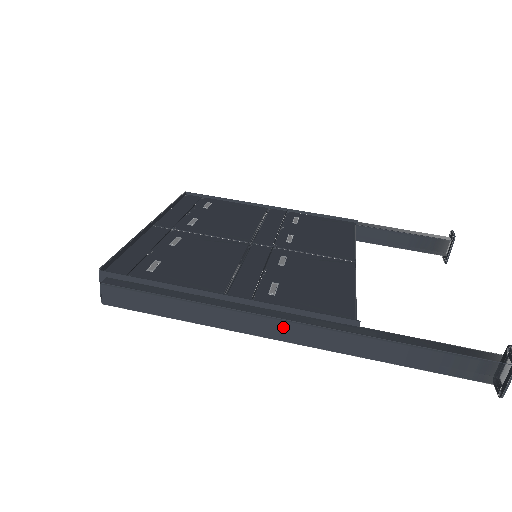
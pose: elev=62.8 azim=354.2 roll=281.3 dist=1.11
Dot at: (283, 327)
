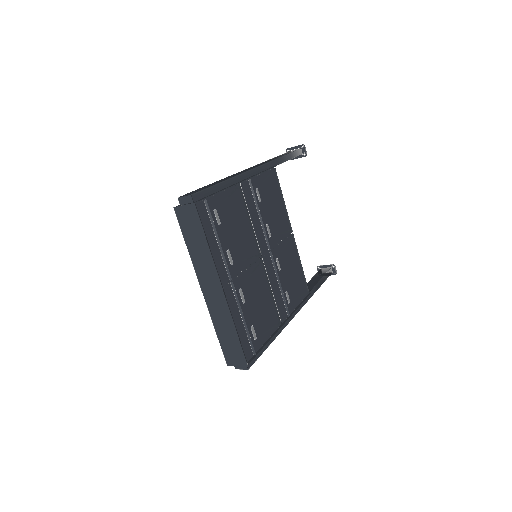
Dot at: occluded
